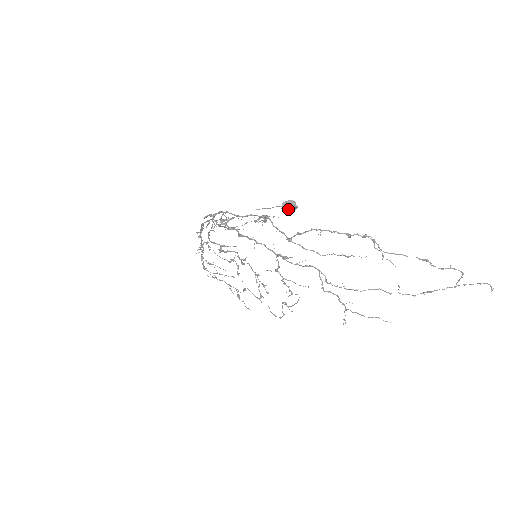
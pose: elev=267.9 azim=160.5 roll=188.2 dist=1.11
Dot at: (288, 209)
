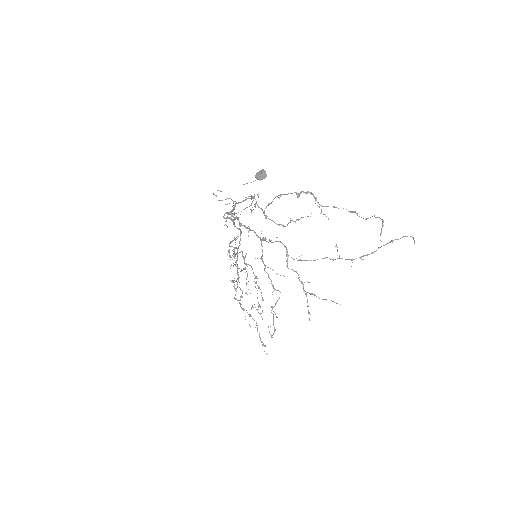
Dot at: (259, 176)
